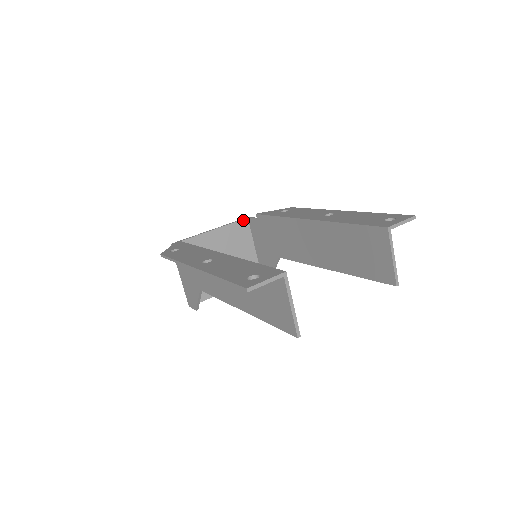
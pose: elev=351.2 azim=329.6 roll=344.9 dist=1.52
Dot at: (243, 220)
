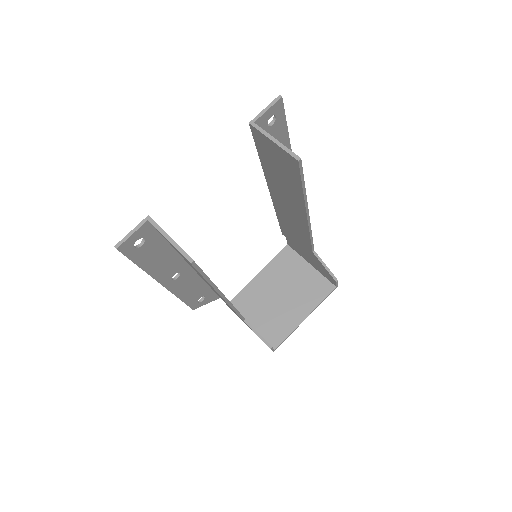
Dot at: (284, 249)
